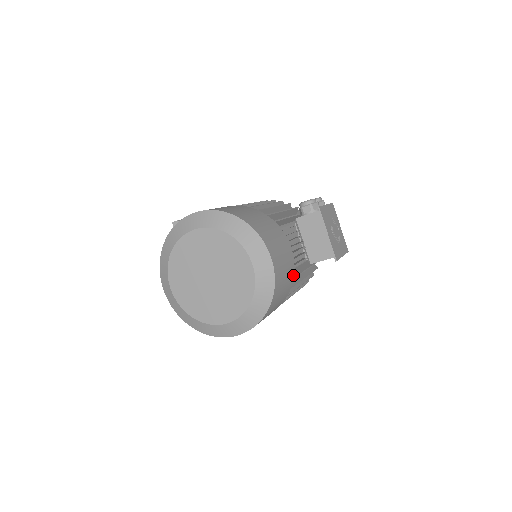
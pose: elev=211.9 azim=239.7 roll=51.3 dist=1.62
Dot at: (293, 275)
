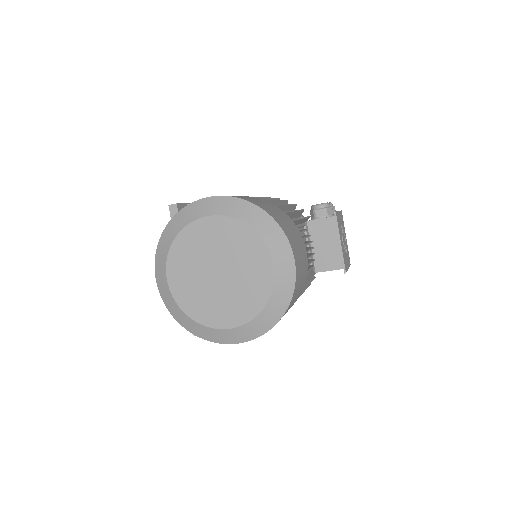
Dot at: (304, 282)
